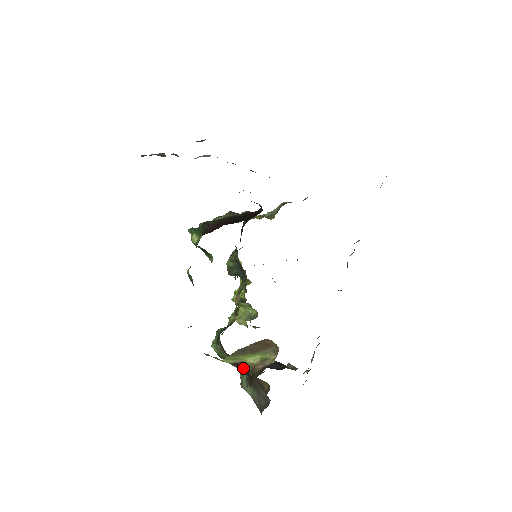
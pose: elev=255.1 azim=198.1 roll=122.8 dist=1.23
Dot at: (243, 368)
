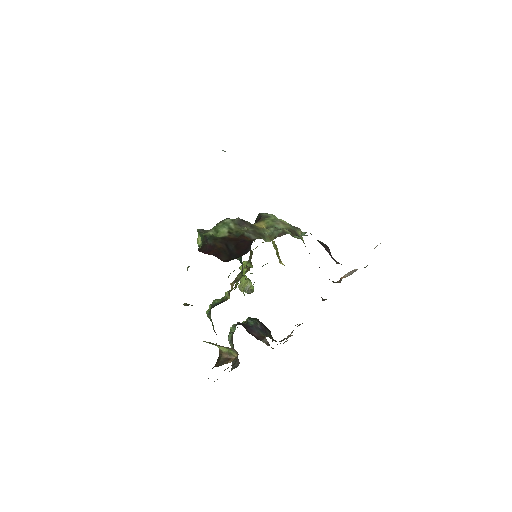
Dot at: occluded
